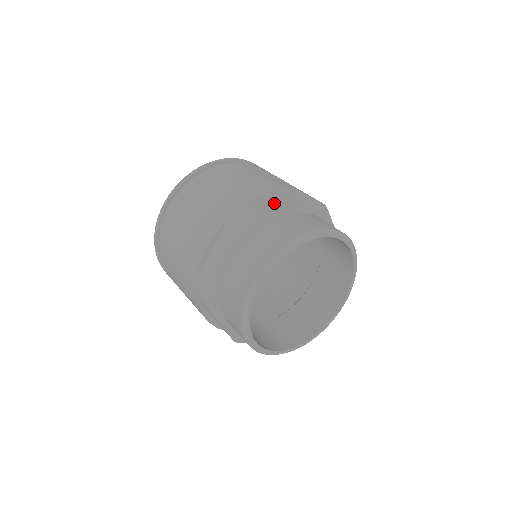
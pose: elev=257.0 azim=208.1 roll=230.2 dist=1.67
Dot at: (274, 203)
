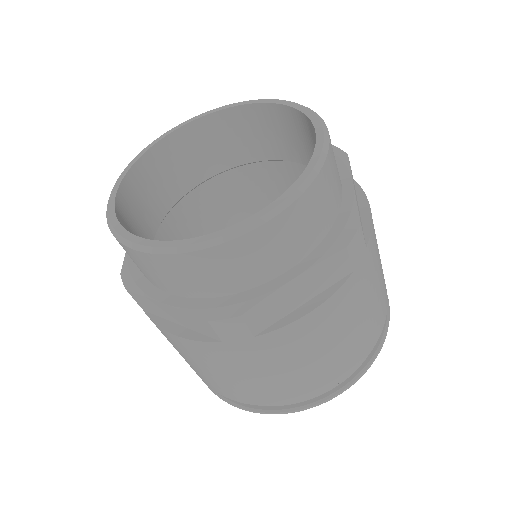
Dot at: occluded
